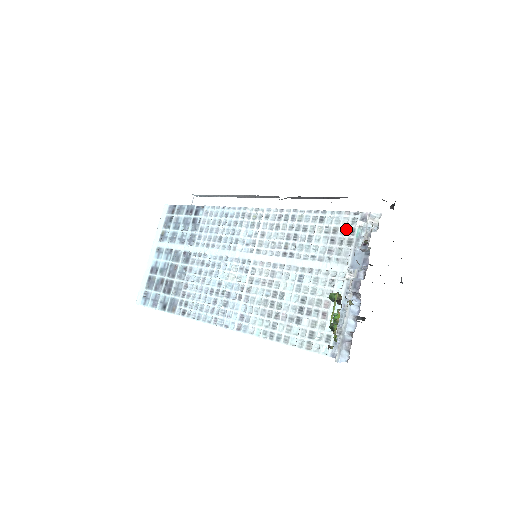
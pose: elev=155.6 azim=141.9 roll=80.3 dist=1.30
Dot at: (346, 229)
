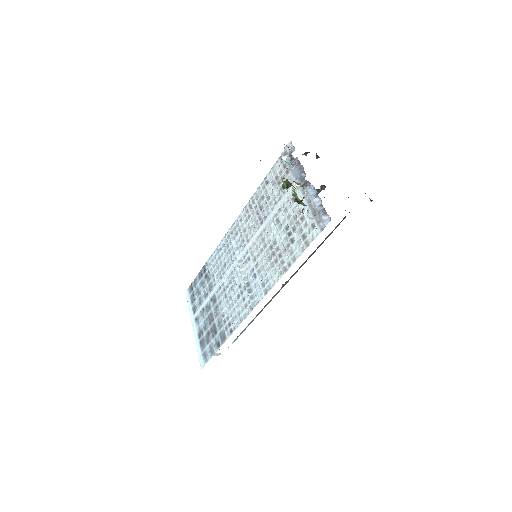
Dot at: (281, 169)
